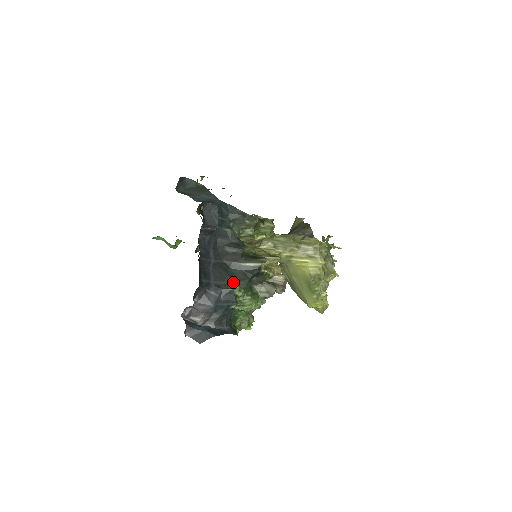
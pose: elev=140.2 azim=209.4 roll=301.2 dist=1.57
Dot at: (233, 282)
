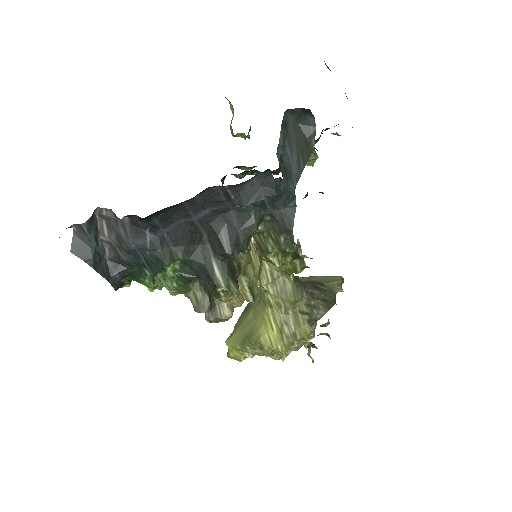
Dot at: (180, 259)
